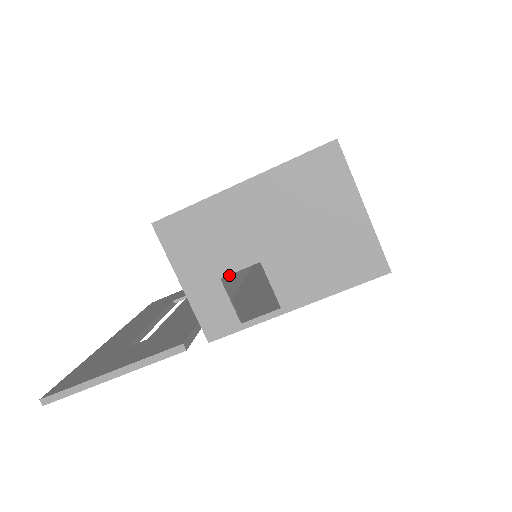
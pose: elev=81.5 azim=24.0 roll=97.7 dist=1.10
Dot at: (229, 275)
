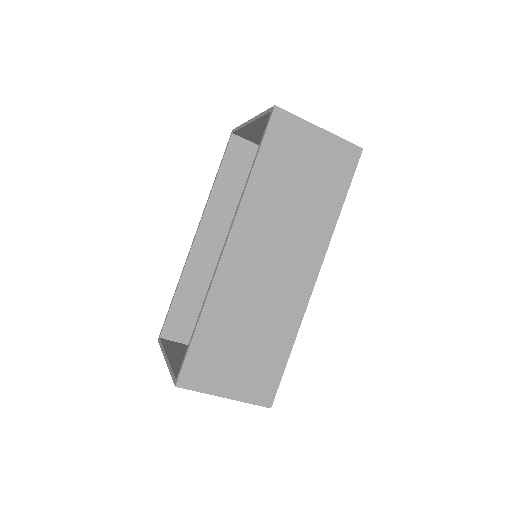
Dot at: occluded
